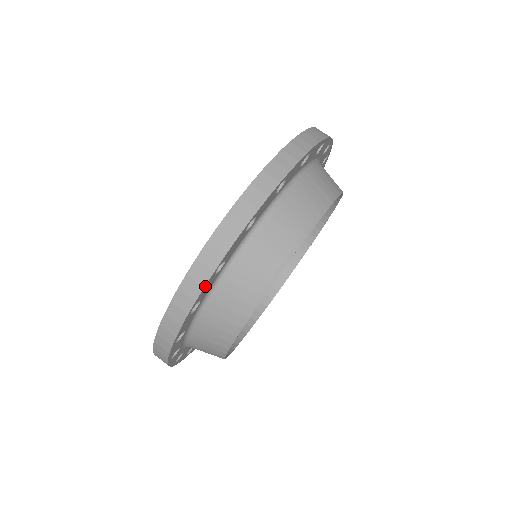
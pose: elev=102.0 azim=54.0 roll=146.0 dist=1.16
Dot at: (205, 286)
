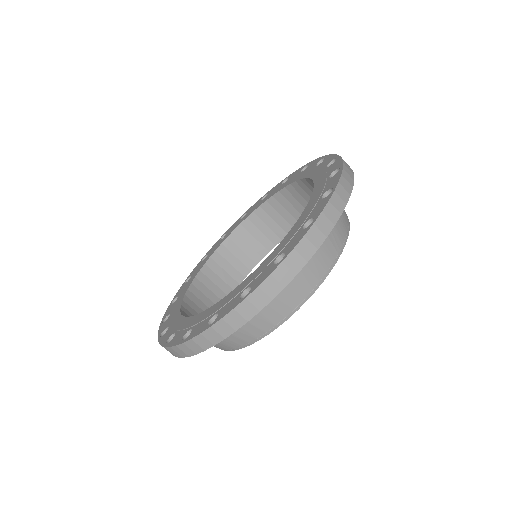
Dot at: (317, 249)
